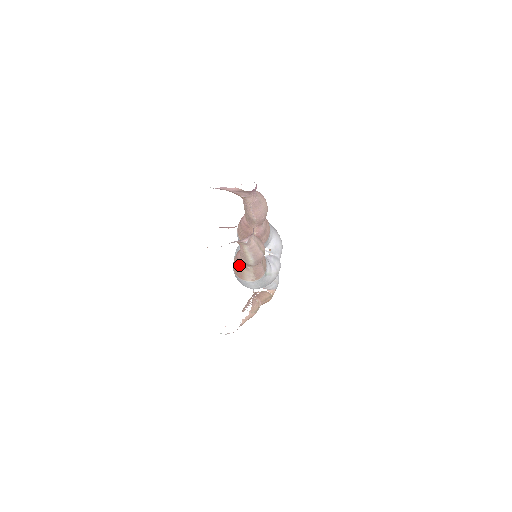
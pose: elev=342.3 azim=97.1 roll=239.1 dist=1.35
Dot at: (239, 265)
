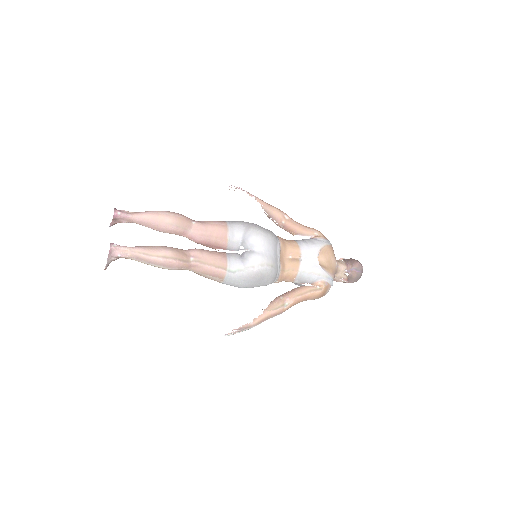
Dot at: occluded
